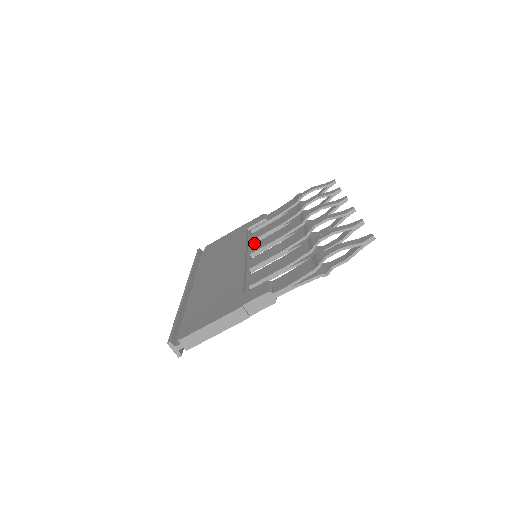
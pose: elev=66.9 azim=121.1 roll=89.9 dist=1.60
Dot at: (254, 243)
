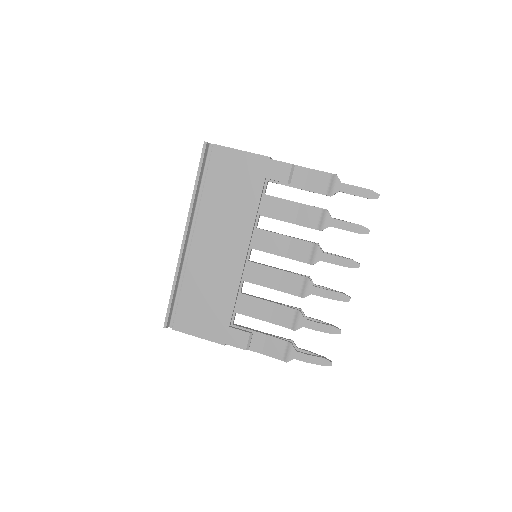
Dot at: (243, 294)
